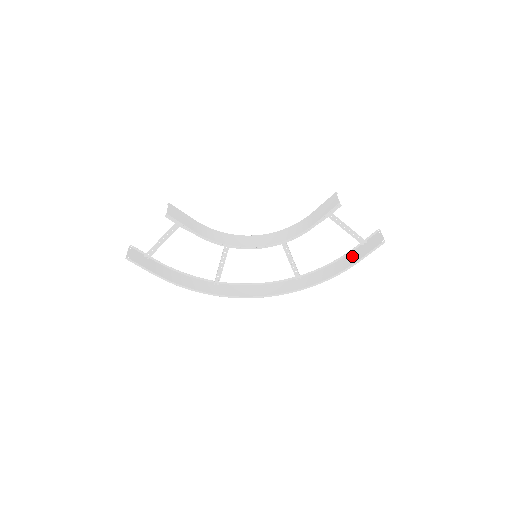
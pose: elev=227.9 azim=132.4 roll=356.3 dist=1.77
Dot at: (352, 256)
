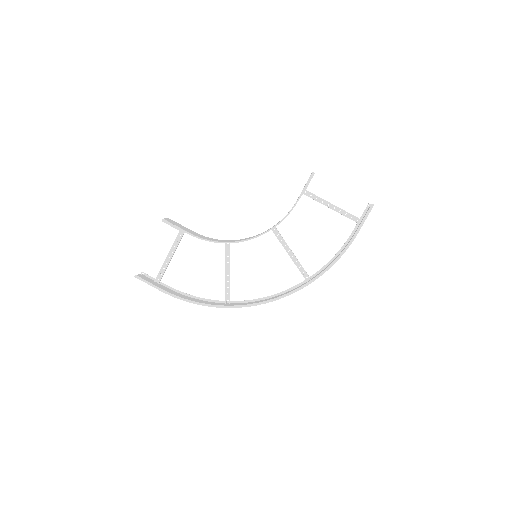
Dot at: occluded
